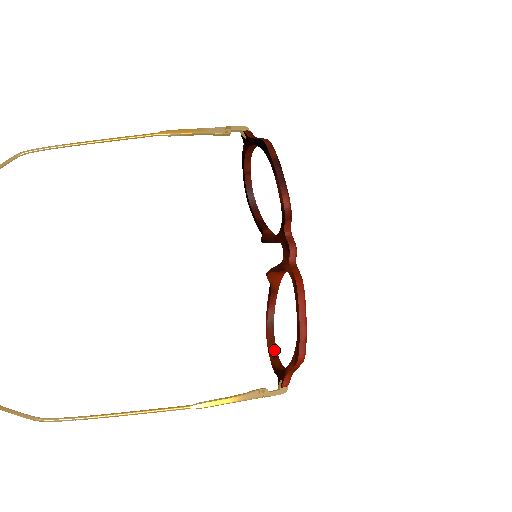
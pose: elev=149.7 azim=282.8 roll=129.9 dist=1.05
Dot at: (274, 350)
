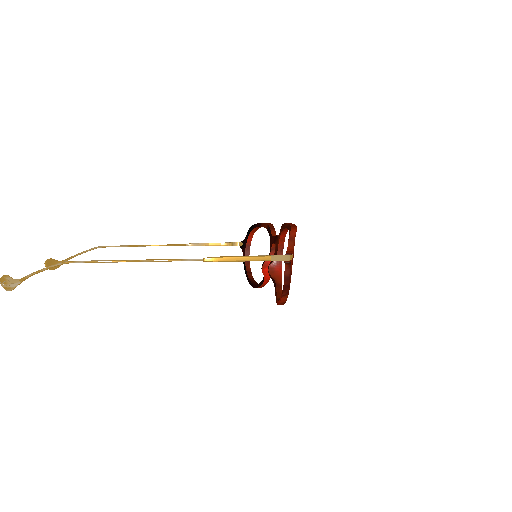
Dot at: occluded
